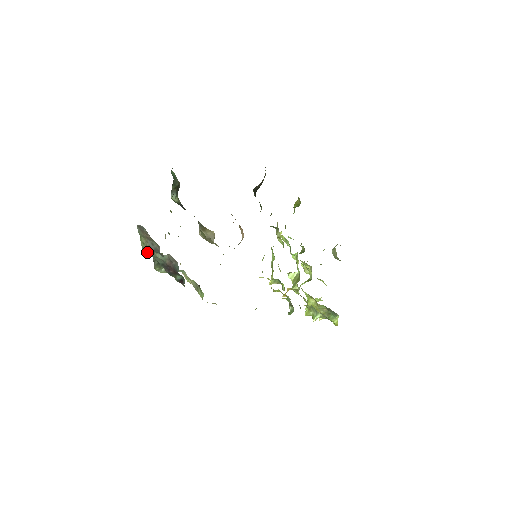
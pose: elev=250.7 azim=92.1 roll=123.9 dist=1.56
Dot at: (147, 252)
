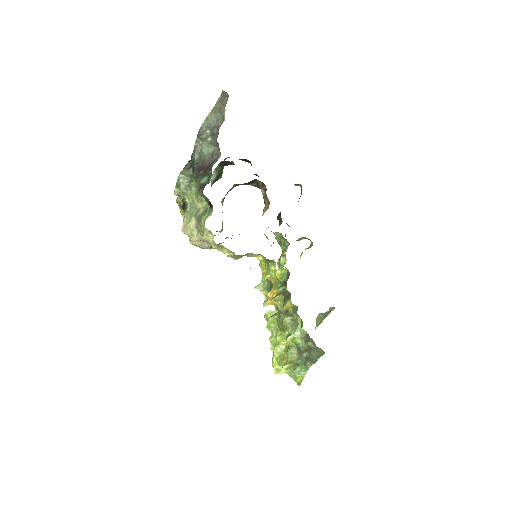
Dot at: (206, 126)
